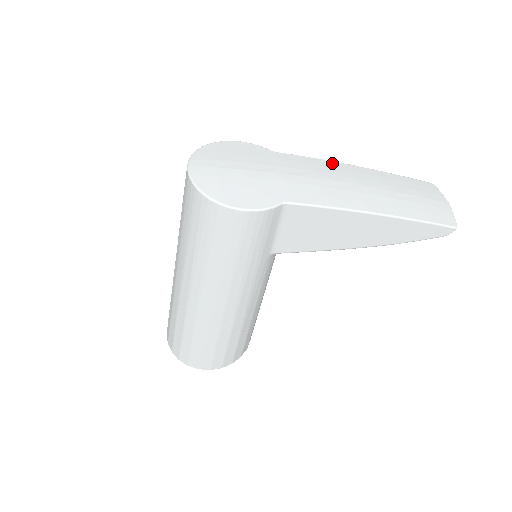
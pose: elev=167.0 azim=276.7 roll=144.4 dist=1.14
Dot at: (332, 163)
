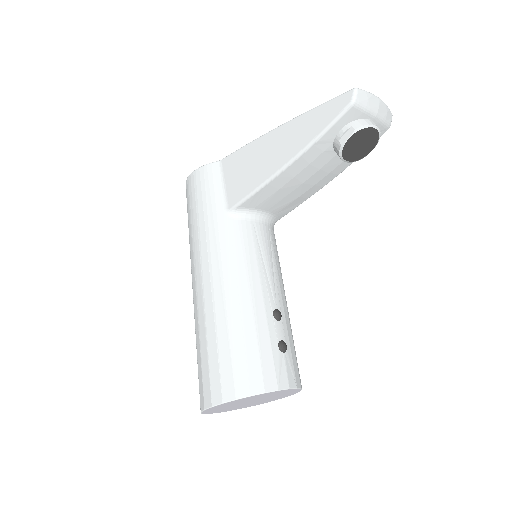
Dot at: occluded
